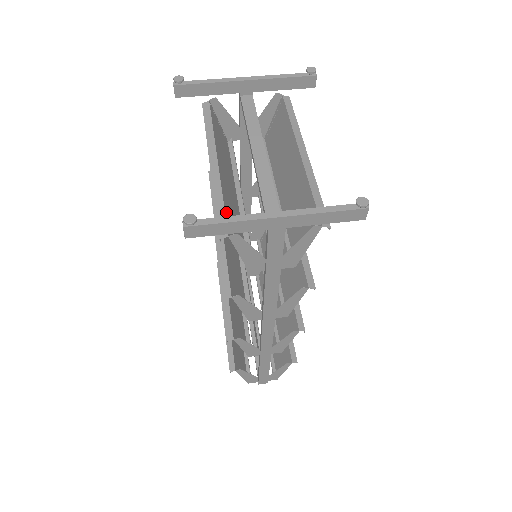
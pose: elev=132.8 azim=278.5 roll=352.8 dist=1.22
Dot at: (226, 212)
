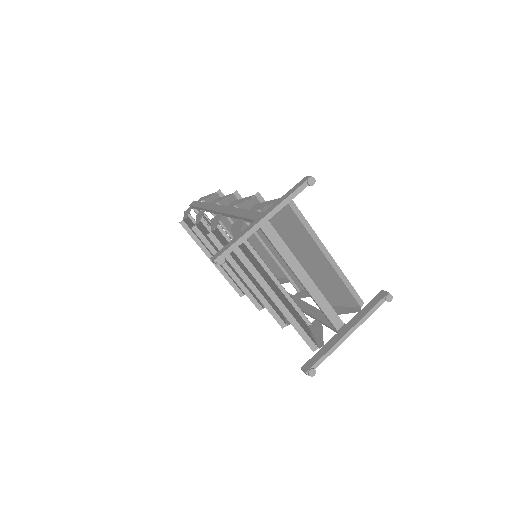
Dot at: (305, 331)
